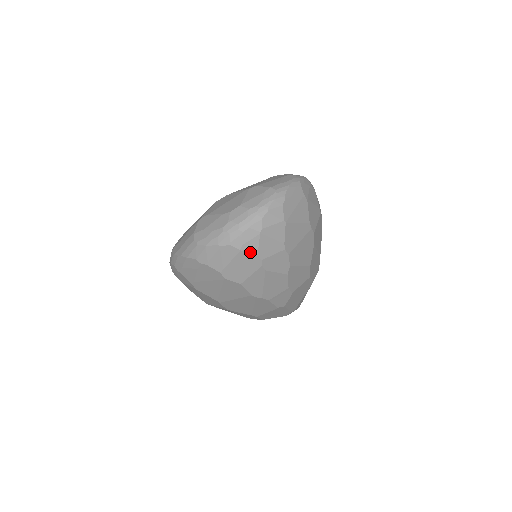
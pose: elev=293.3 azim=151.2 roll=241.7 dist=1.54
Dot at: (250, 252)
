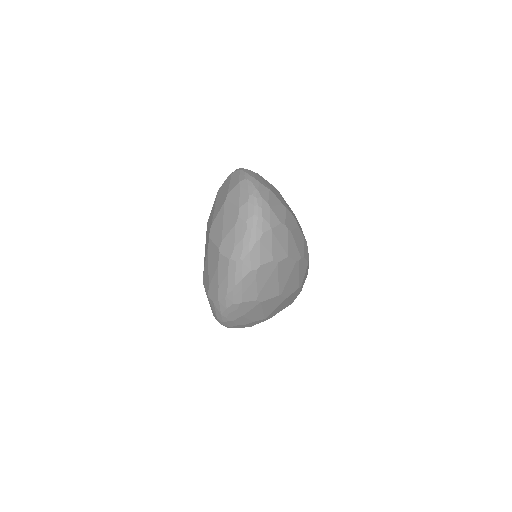
Dot at: (276, 225)
